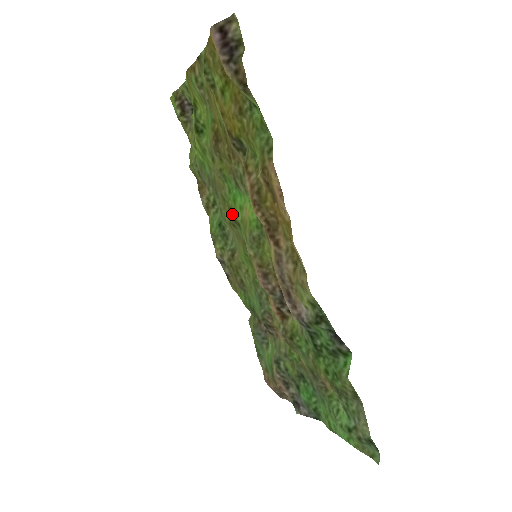
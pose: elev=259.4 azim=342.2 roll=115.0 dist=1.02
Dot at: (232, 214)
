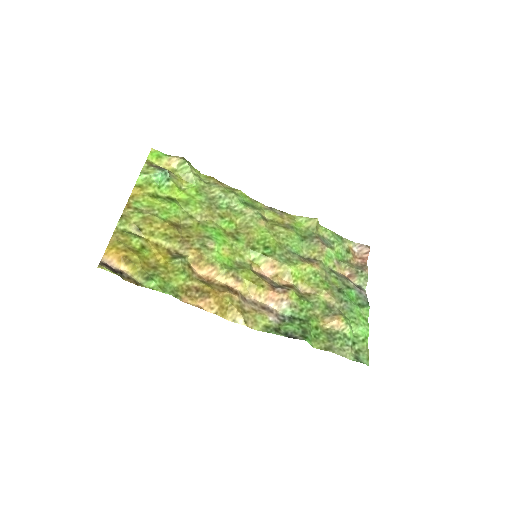
Dot at: (228, 235)
